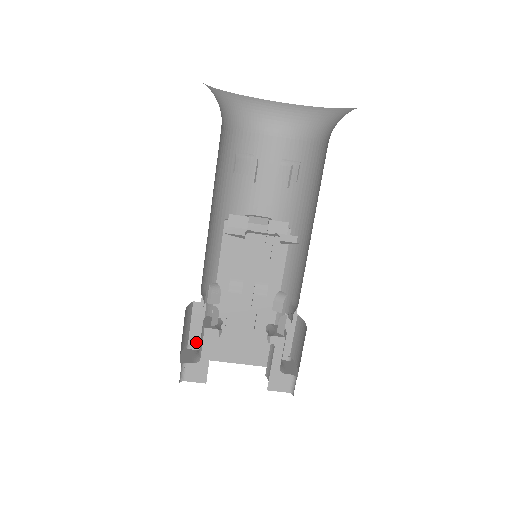
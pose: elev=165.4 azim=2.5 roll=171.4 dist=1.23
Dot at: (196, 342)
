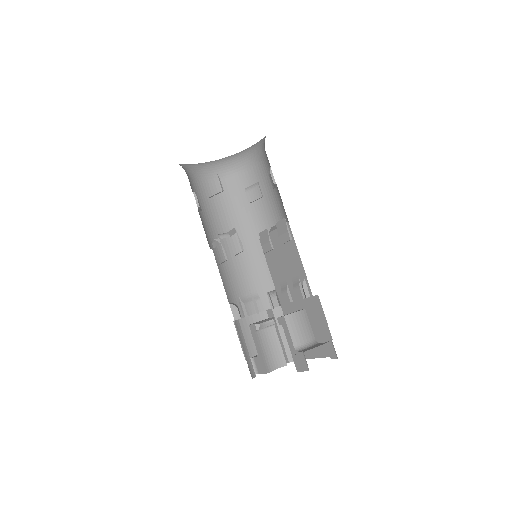
Dot at: (281, 344)
